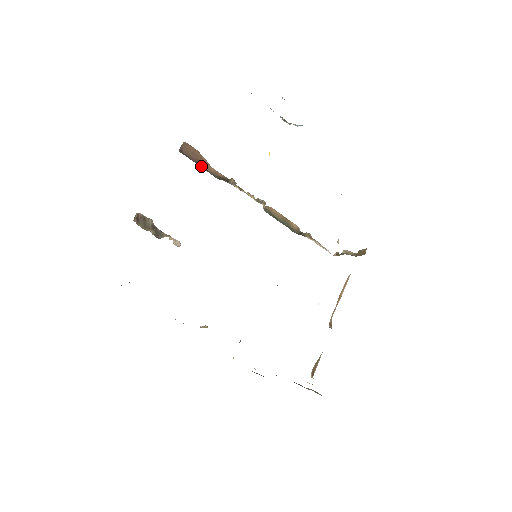
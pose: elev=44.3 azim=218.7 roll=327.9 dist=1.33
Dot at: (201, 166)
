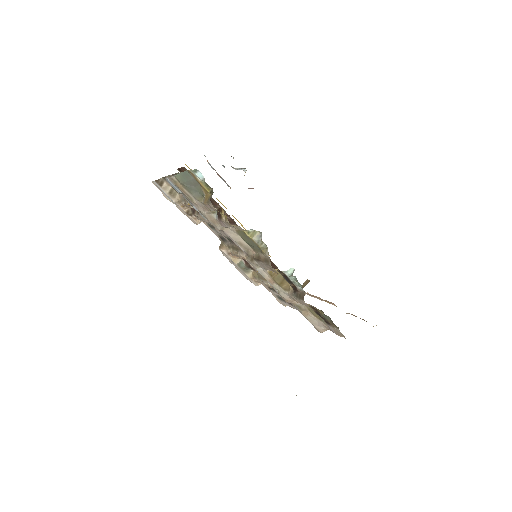
Dot at: occluded
